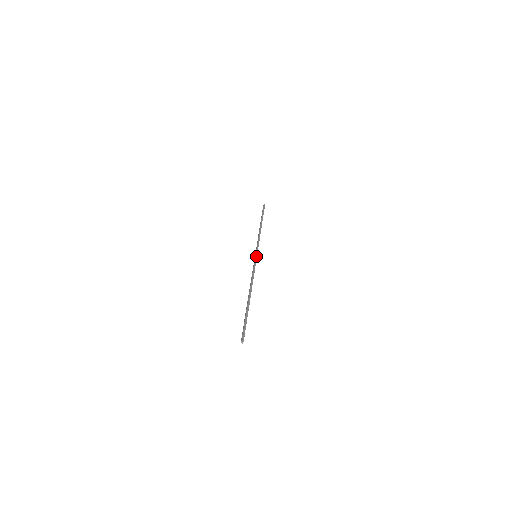
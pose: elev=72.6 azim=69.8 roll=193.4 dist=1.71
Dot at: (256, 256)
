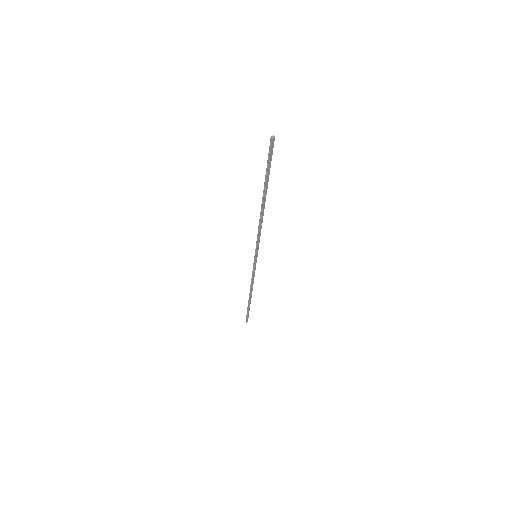
Dot at: (257, 253)
